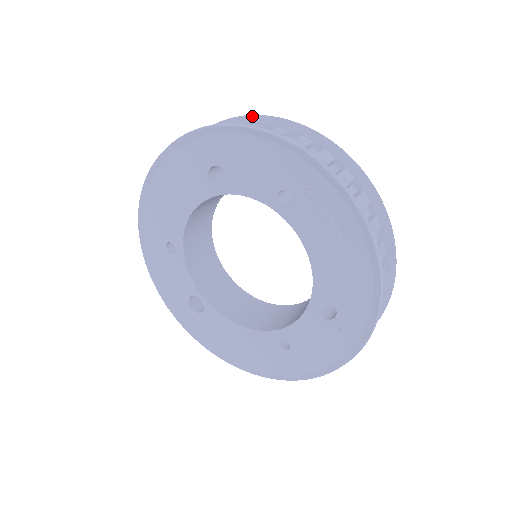
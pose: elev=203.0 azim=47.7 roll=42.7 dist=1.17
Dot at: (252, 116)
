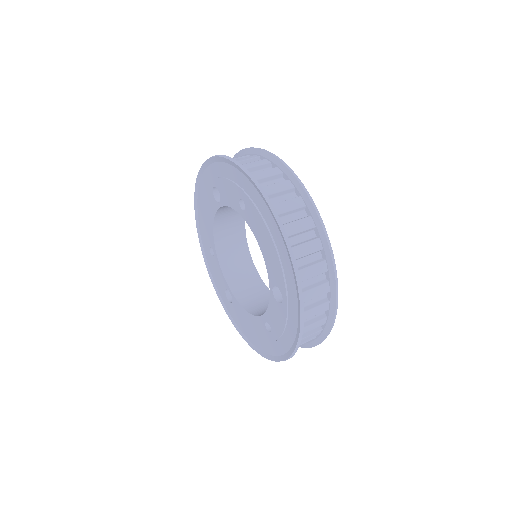
Dot at: (245, 149)
